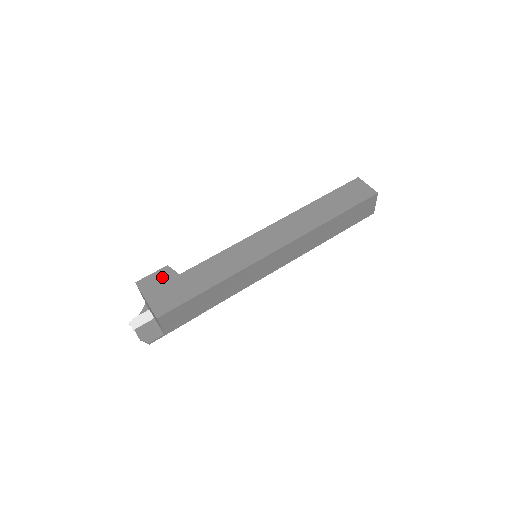
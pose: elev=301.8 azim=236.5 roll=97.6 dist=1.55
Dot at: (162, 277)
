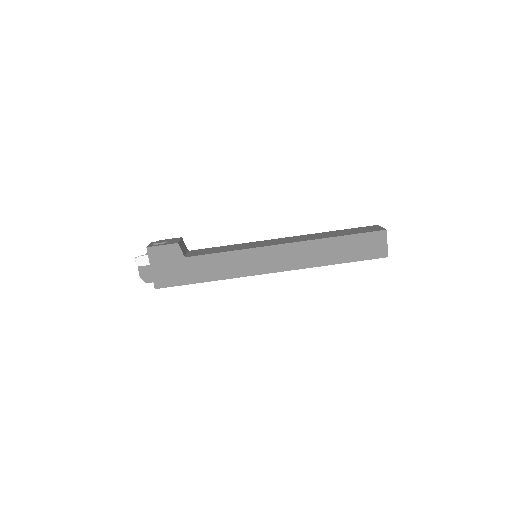
Dot at: (170, 253)
